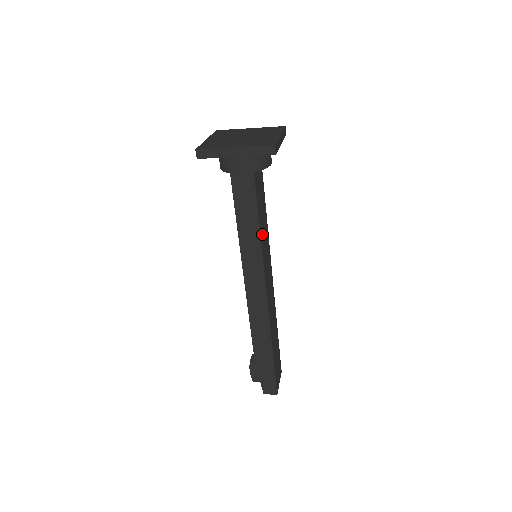
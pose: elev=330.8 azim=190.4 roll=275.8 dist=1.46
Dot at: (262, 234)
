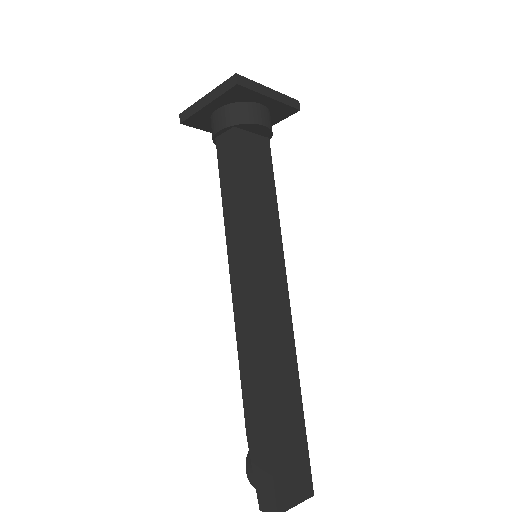
Dot at: (252, 213)
